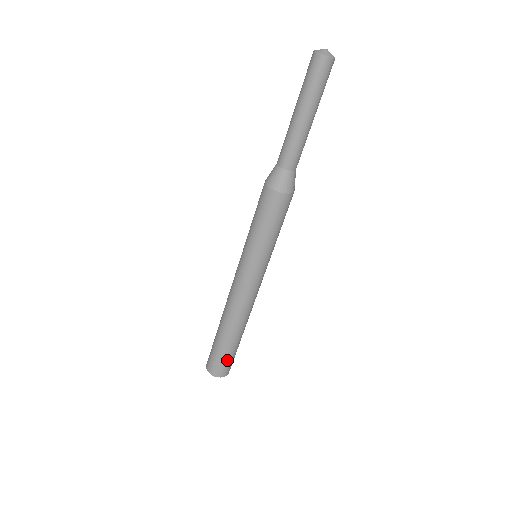
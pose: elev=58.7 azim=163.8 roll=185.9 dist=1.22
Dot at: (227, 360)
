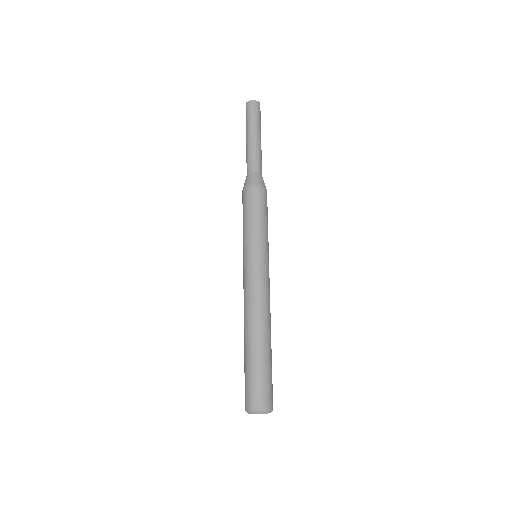
Dot at: (255, 381)
